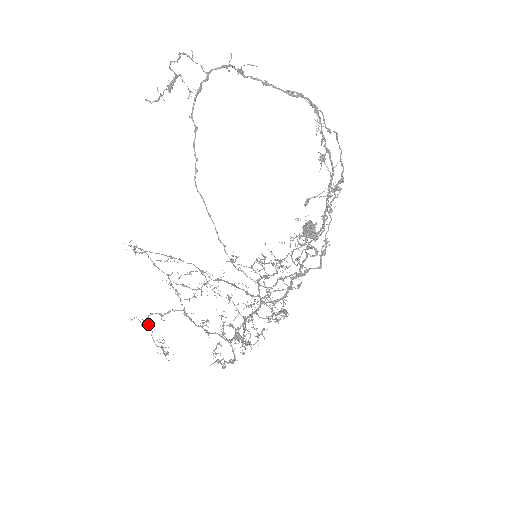
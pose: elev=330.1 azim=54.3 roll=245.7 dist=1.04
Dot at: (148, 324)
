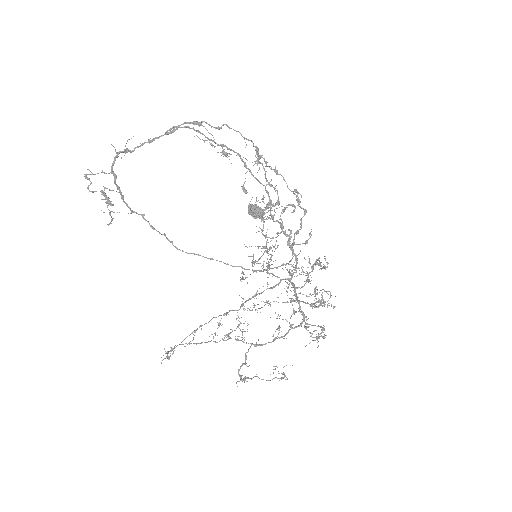
Dot at: (247, 378)
